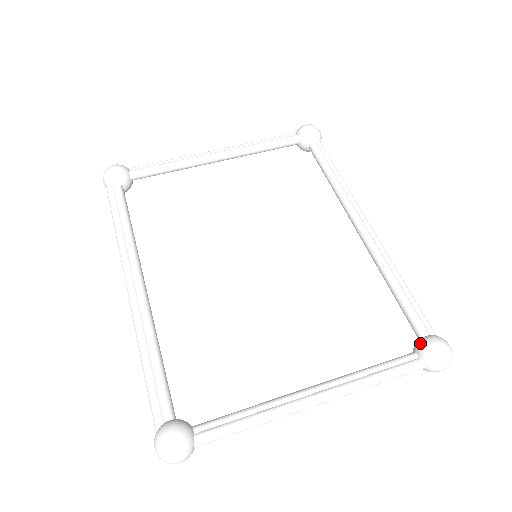
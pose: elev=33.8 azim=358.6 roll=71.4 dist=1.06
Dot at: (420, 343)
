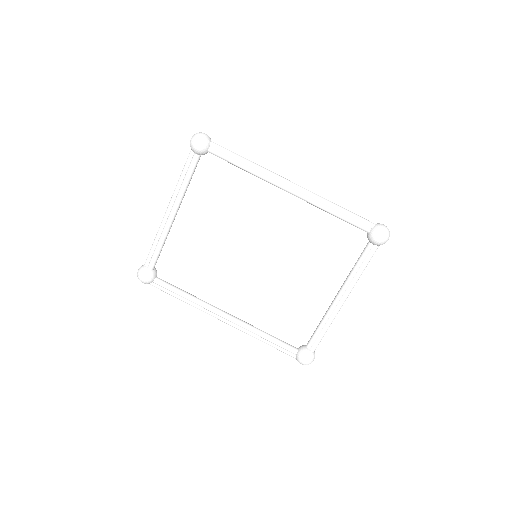
Dot at: (369, 239)
